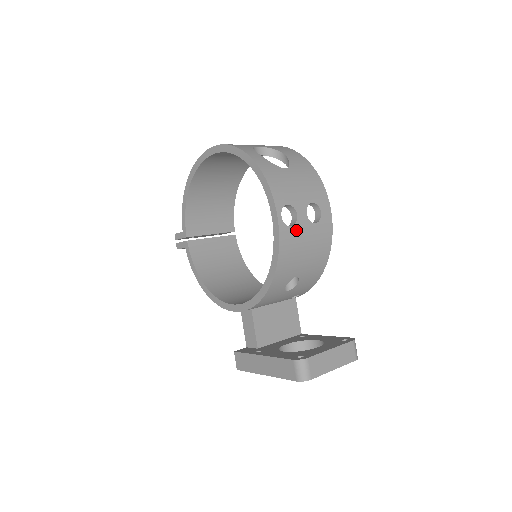
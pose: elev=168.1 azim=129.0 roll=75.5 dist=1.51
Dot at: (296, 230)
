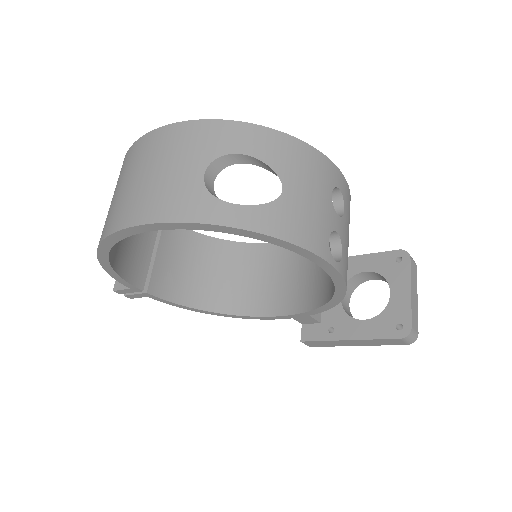
Dot at: (344, 247)
